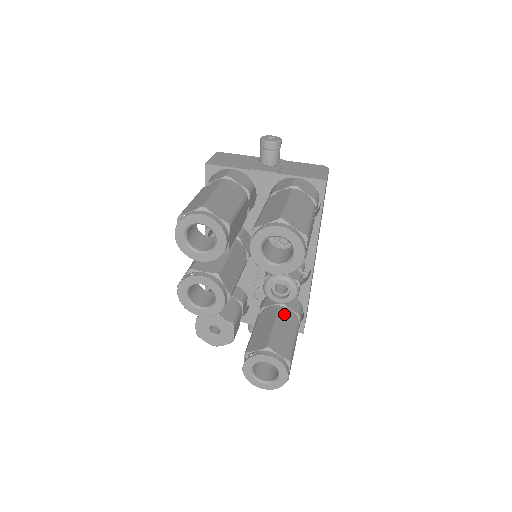
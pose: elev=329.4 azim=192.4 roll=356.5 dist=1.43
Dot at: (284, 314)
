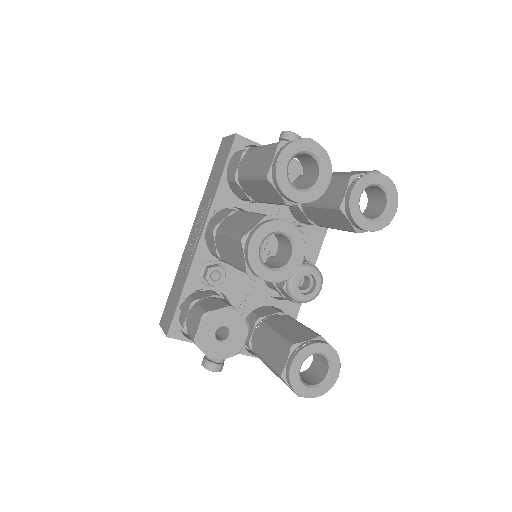
Dot at: occluded
